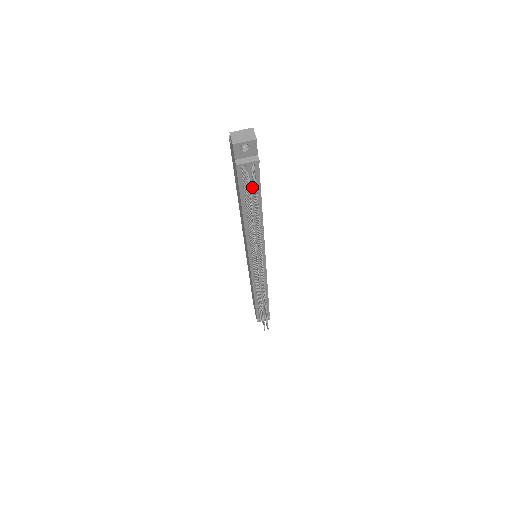
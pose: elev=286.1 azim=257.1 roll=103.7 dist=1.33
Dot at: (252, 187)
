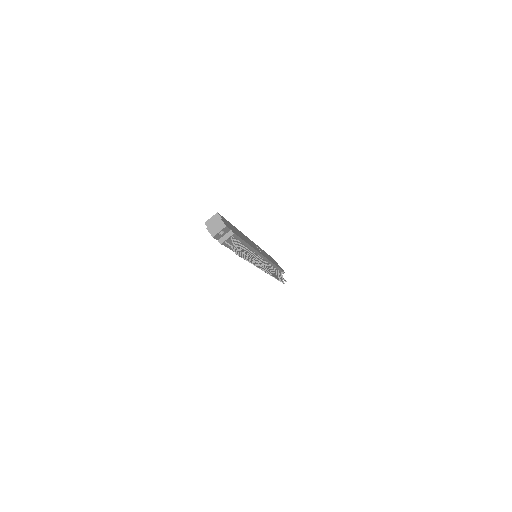
Dot at: occluded
